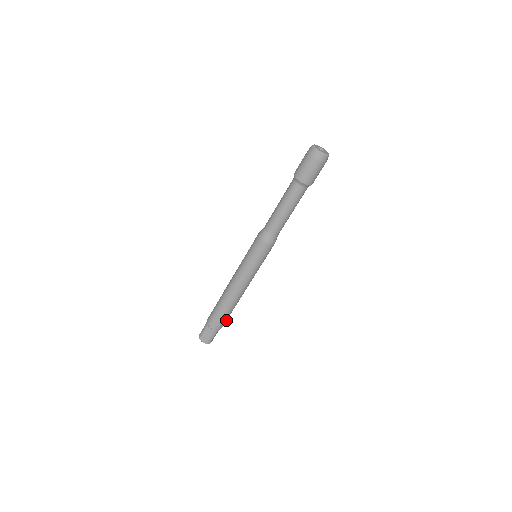
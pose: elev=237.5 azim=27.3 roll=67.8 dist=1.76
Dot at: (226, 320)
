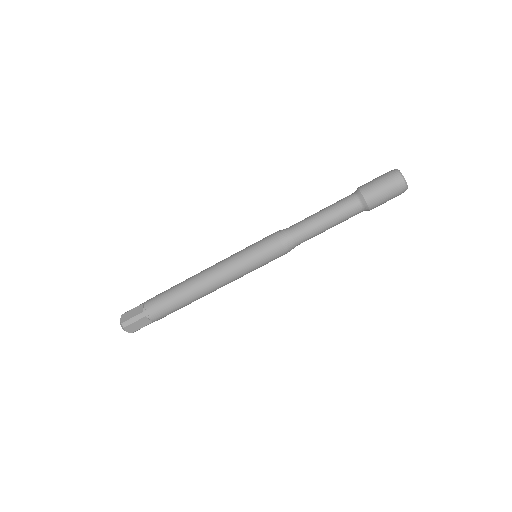
Dot at: (165, 312)
